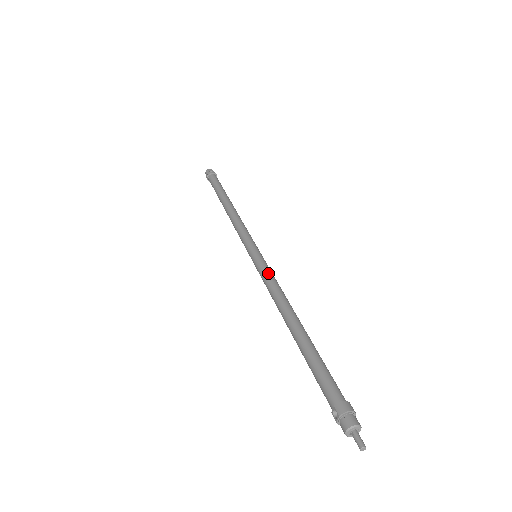
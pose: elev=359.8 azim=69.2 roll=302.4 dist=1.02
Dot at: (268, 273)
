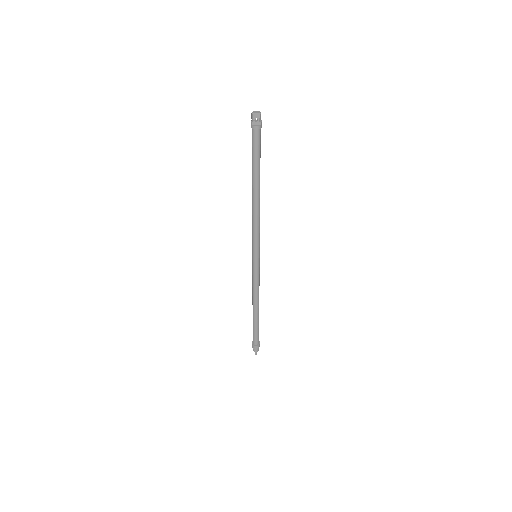
Dot at: (255, 278)
